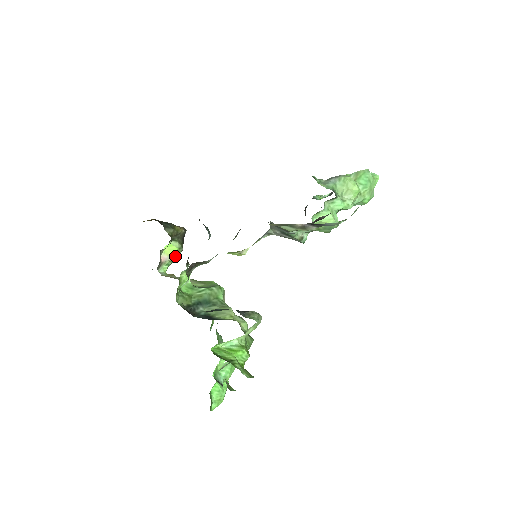
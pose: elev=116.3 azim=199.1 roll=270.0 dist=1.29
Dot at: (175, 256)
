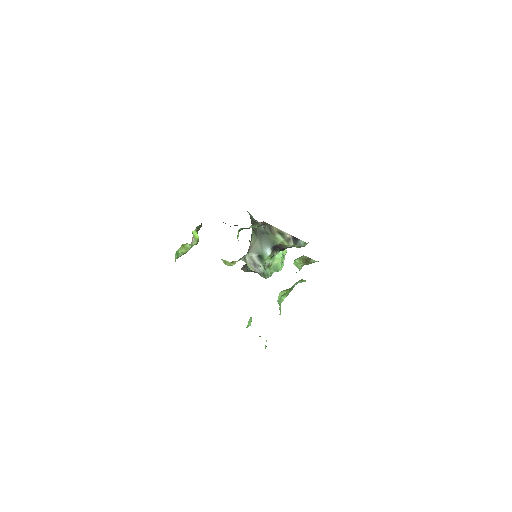
Dot at: (196, 243)
